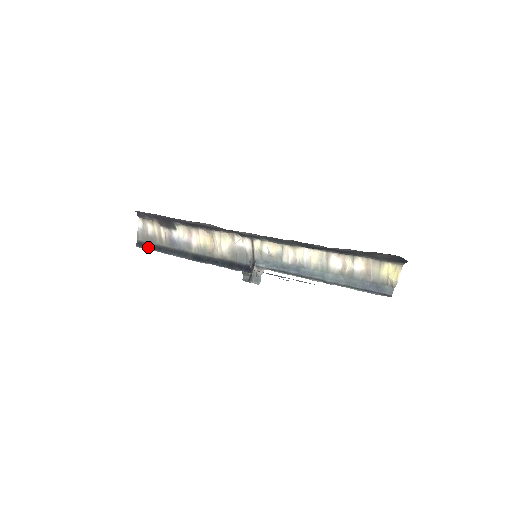
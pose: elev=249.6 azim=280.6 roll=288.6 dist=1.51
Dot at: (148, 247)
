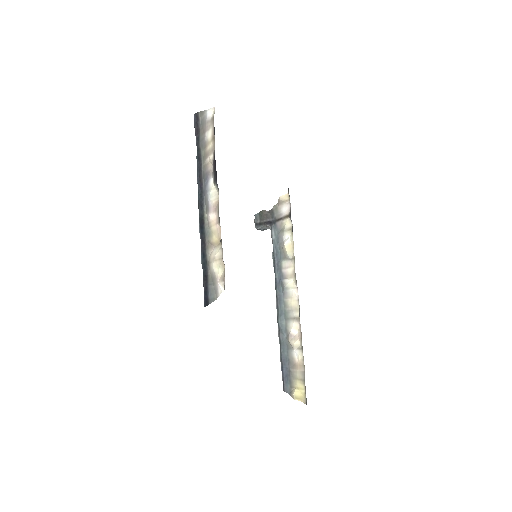
Dot at: (196, 137)
